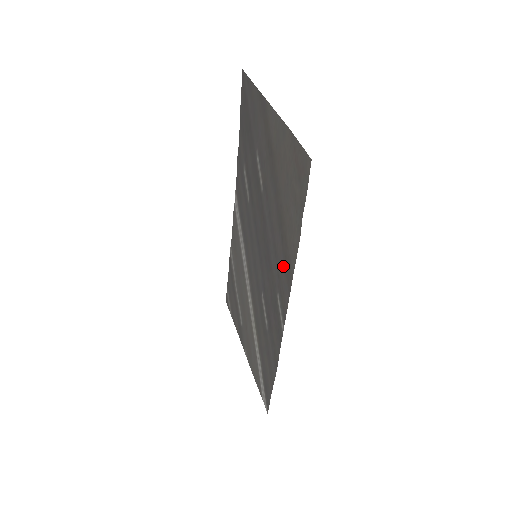
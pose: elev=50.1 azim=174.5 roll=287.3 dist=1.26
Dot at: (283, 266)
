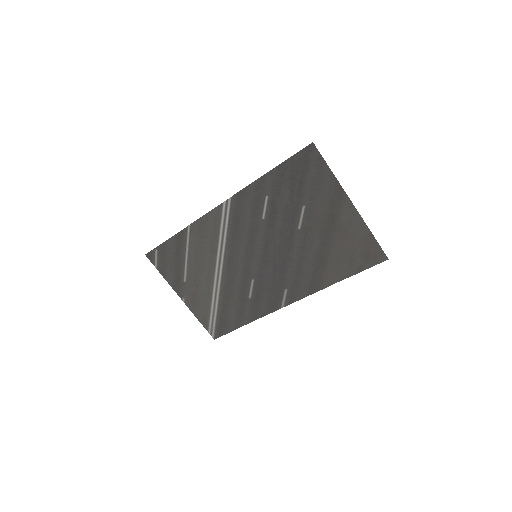
Dot at: (308, 281)
